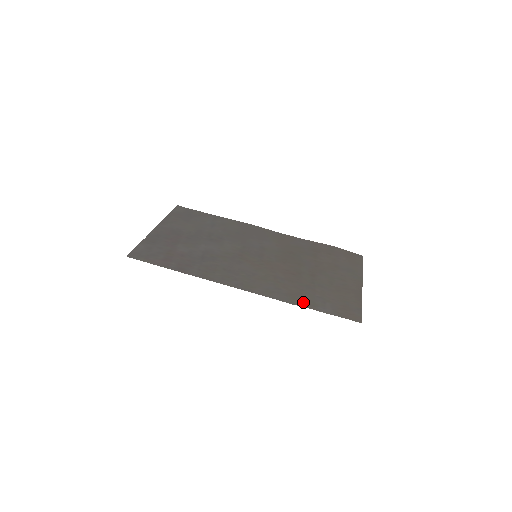
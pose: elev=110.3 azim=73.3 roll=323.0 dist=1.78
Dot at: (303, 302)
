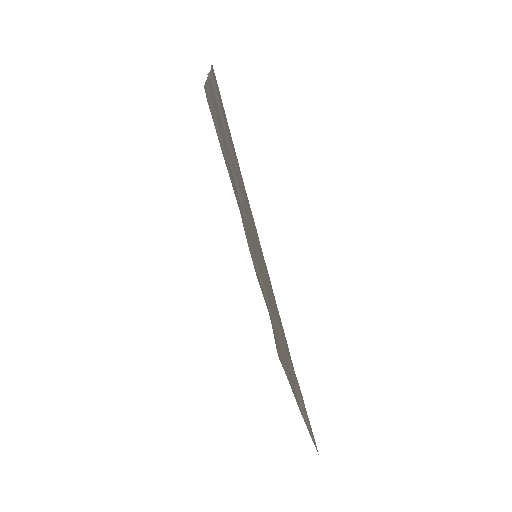
Dot at: occluded
